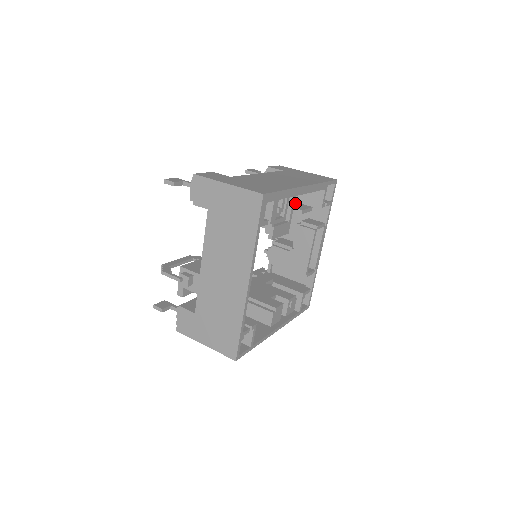
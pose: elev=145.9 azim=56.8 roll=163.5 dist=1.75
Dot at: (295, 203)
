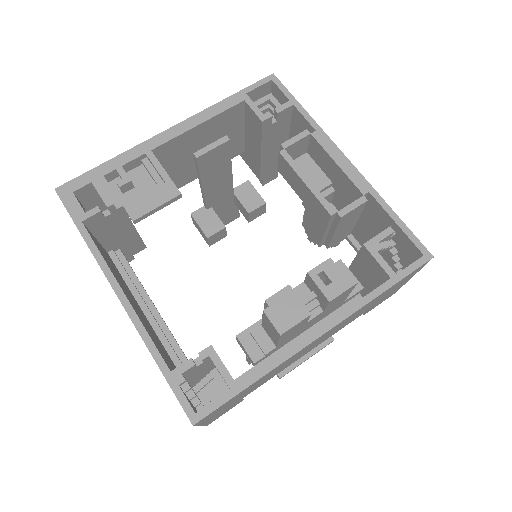
Dot at: occluded
